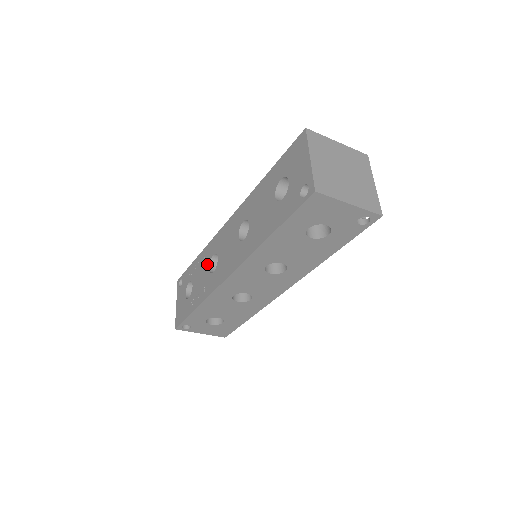
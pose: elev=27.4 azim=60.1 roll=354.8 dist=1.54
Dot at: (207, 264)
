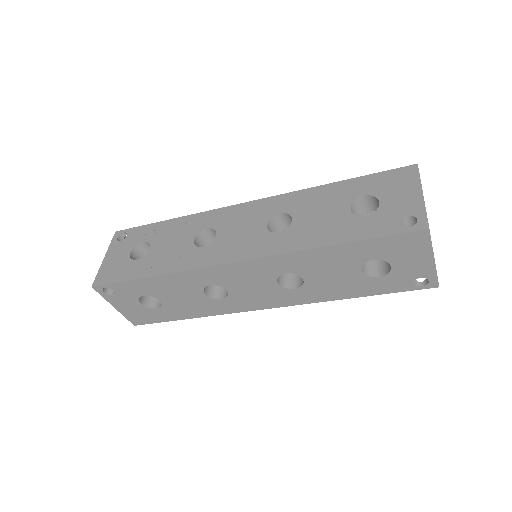
Dot at: (191, 234)
